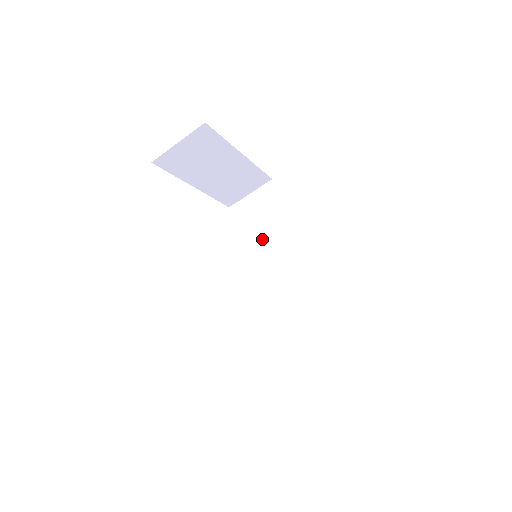
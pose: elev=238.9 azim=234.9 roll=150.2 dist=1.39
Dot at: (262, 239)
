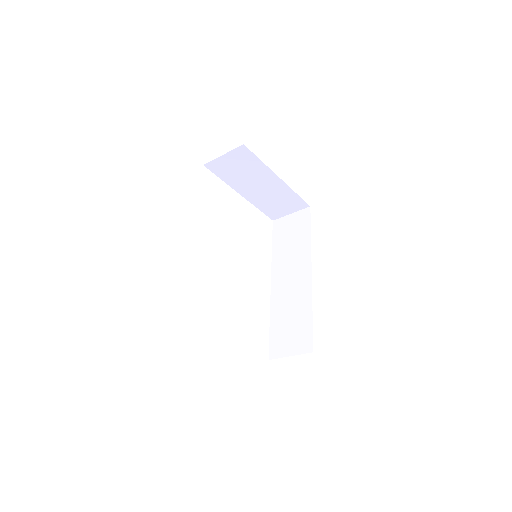
Dot at: (284, 252)
